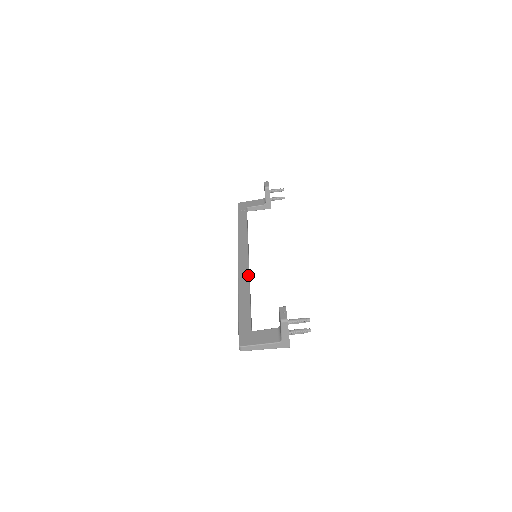
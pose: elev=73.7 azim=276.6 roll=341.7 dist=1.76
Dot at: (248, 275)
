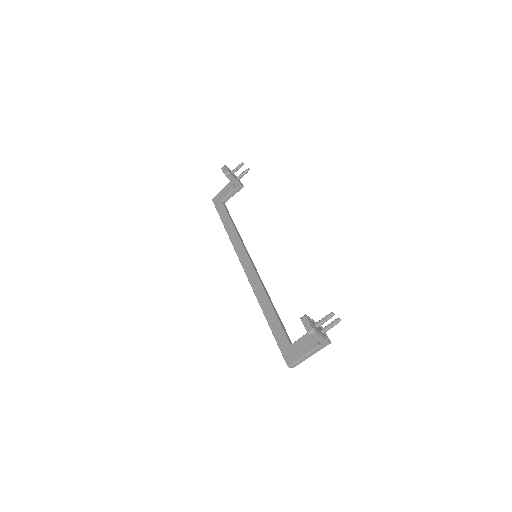
Dot at: (259, 282)
